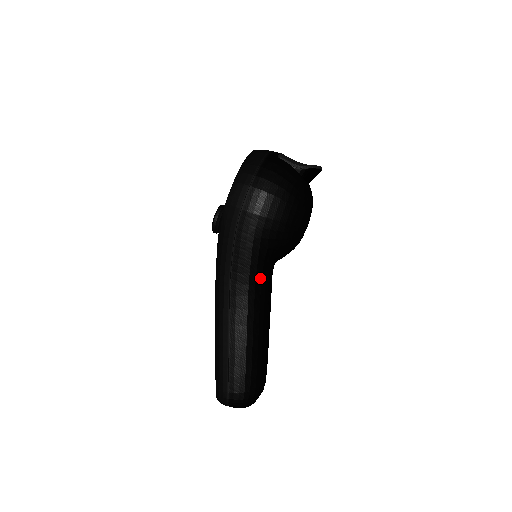
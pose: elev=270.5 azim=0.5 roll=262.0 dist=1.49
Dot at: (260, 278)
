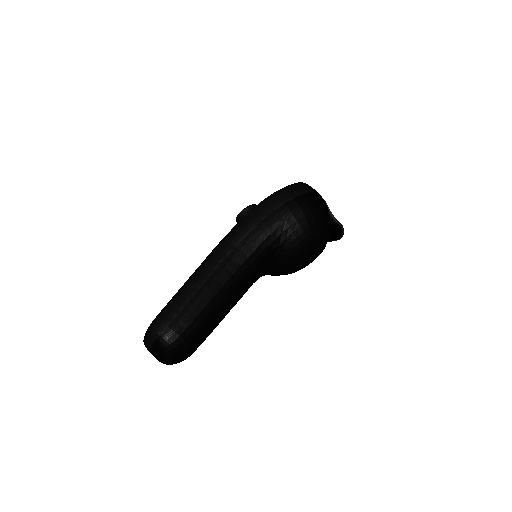
Dot at: (258, 262)
